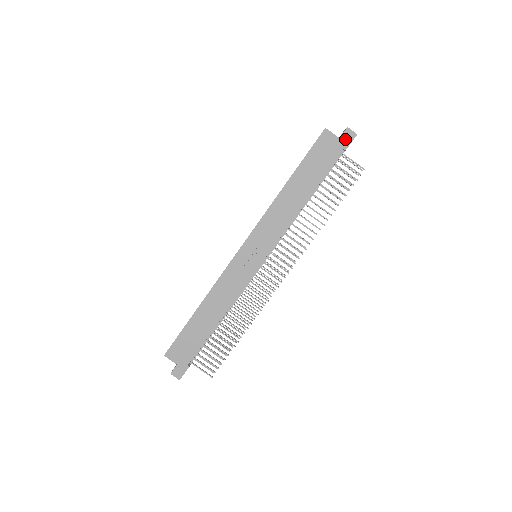
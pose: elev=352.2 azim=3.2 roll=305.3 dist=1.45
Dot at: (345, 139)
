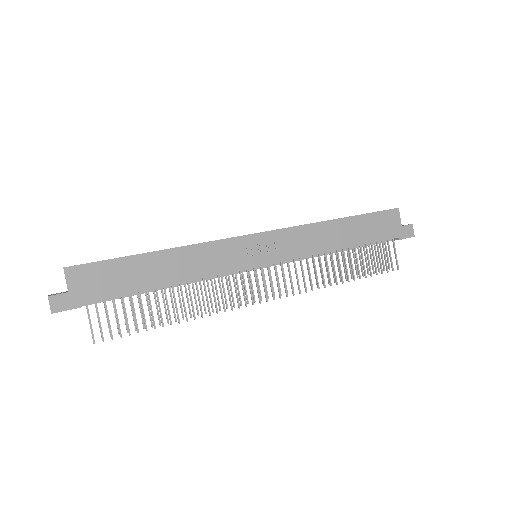
Dot at: (405, 231)
